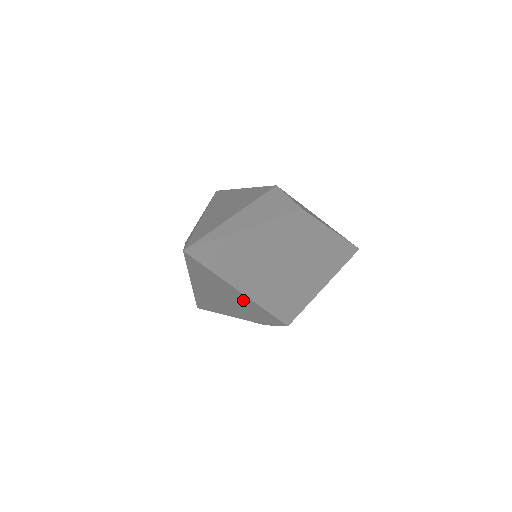
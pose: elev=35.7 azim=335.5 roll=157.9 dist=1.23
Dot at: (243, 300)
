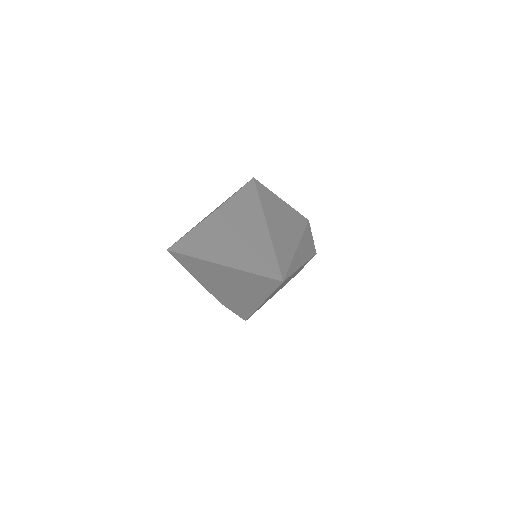
Dot at: (248, 300)
